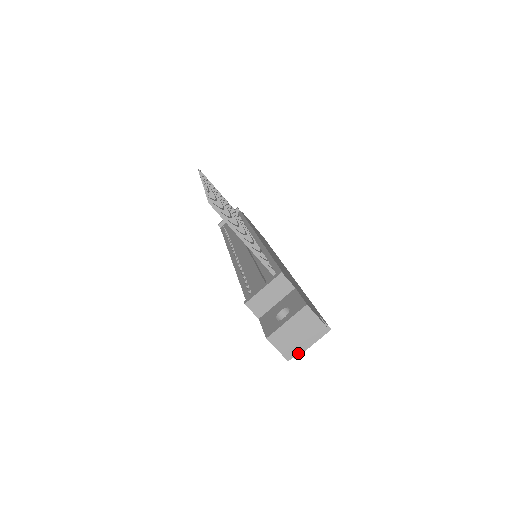
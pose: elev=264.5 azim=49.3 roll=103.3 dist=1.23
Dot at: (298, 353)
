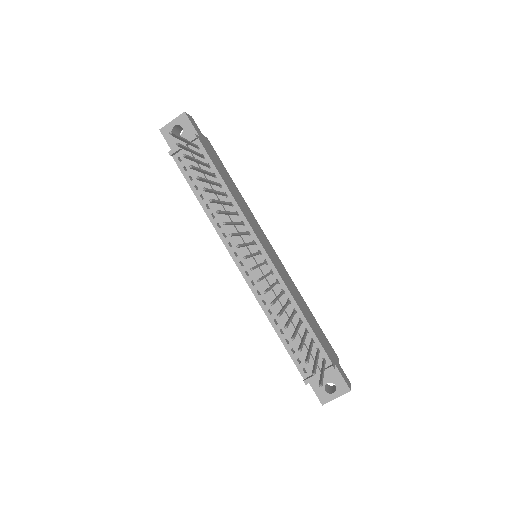
Dot at: occluded
